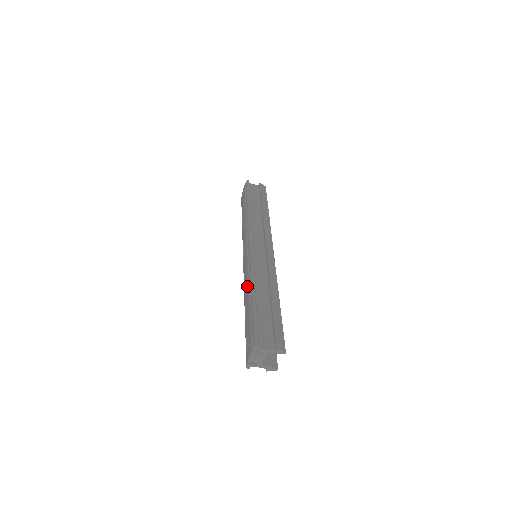
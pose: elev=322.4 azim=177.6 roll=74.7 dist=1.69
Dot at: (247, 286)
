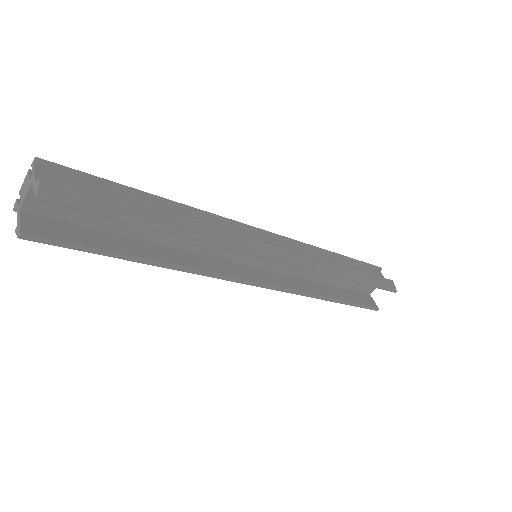
Dot at: occluded
